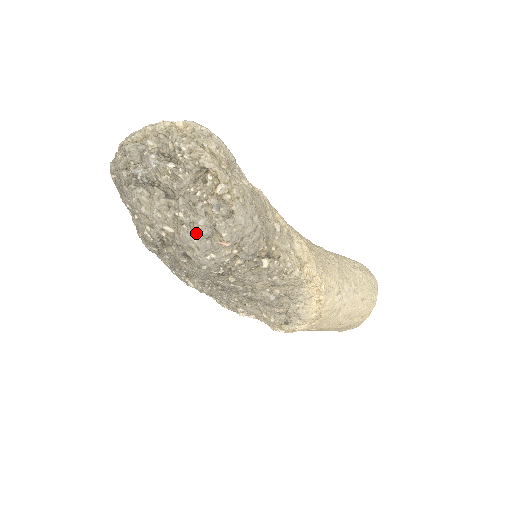
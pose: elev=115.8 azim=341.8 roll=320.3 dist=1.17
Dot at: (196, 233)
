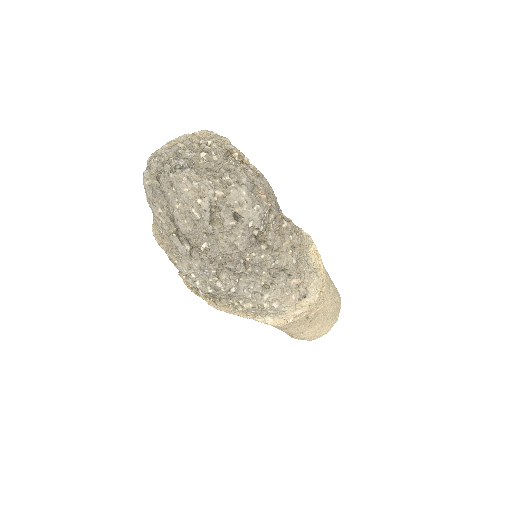
Dot at: (244, 186)
